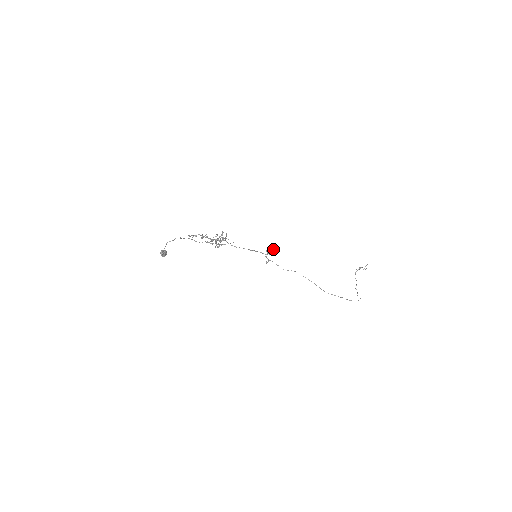
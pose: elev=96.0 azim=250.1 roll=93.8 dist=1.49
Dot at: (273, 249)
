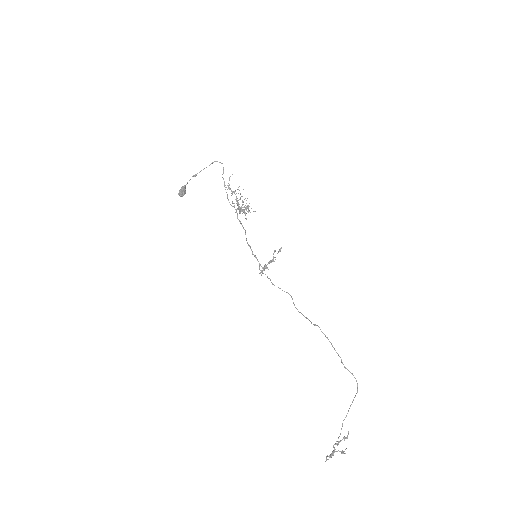
Dot at: occluded
